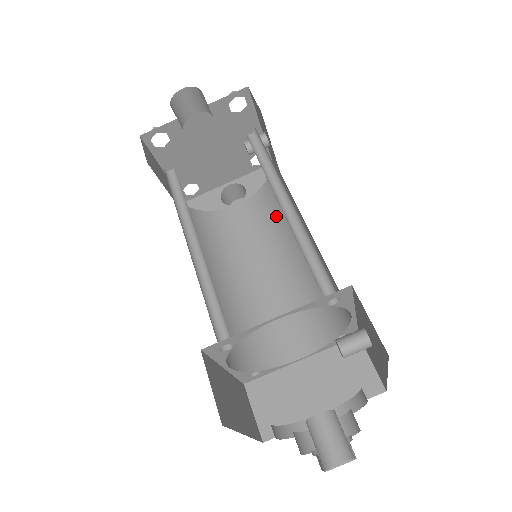
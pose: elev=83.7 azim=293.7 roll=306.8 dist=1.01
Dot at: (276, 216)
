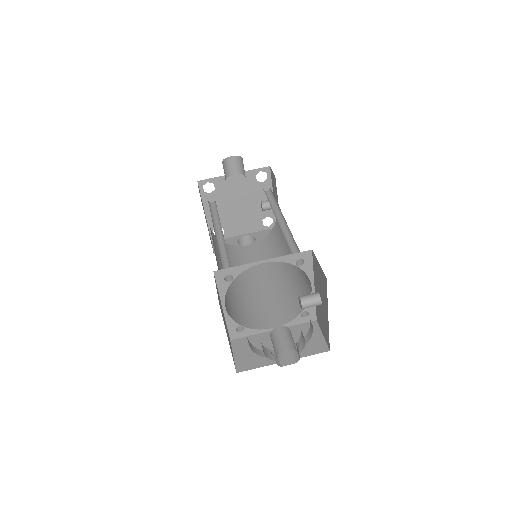
Dot at: (273, 250)
